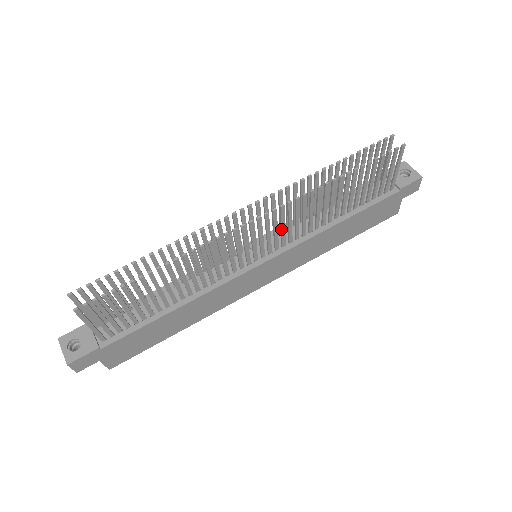
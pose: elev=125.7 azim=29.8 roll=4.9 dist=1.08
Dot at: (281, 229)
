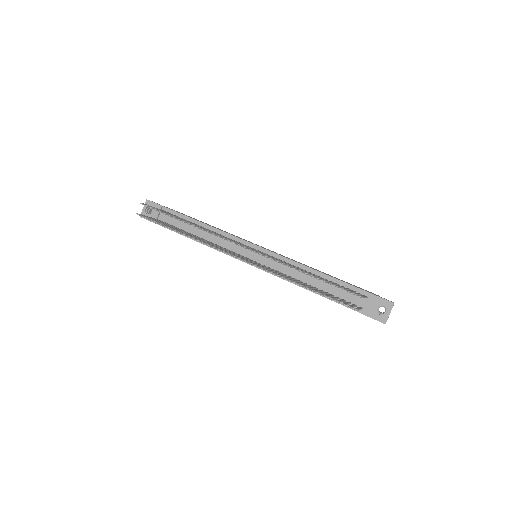
Dot at: occluded
